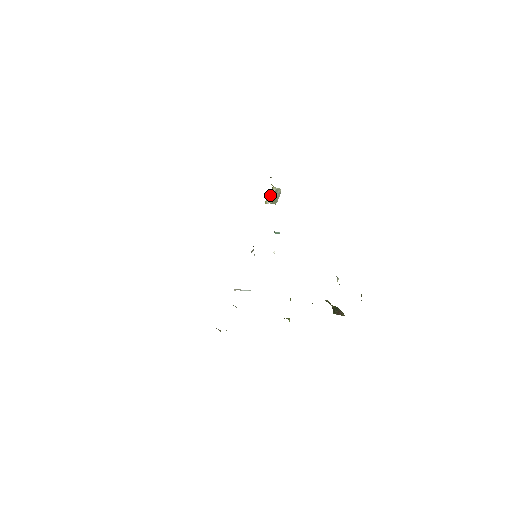
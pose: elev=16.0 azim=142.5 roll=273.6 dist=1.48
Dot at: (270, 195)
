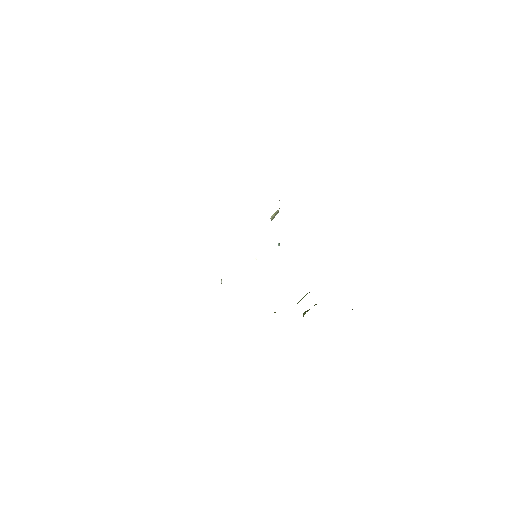
Dot at: (275, 213)
